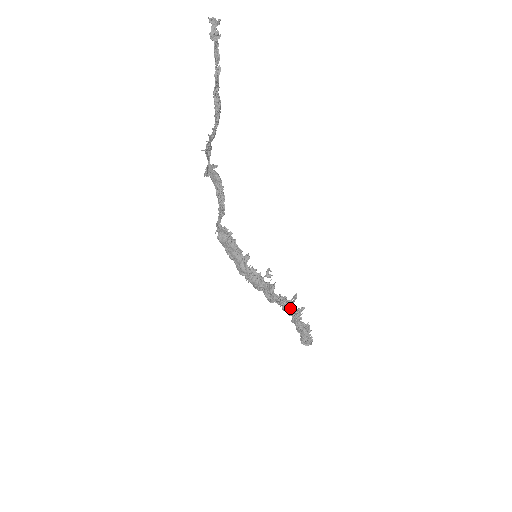
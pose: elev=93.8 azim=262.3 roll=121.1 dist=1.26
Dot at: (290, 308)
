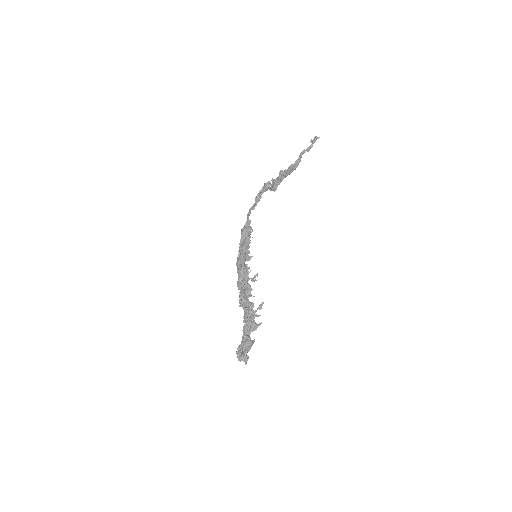
Dot at: (250, 313)
